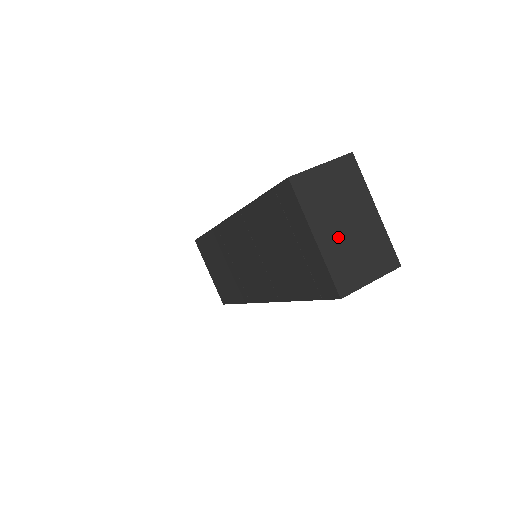
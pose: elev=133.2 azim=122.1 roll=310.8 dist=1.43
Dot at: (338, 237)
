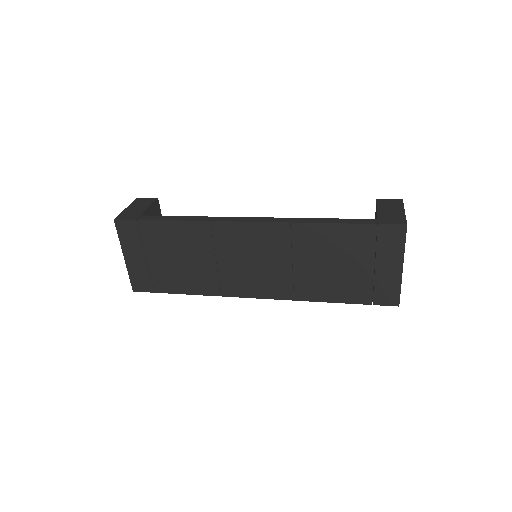
Dot at: occluded
